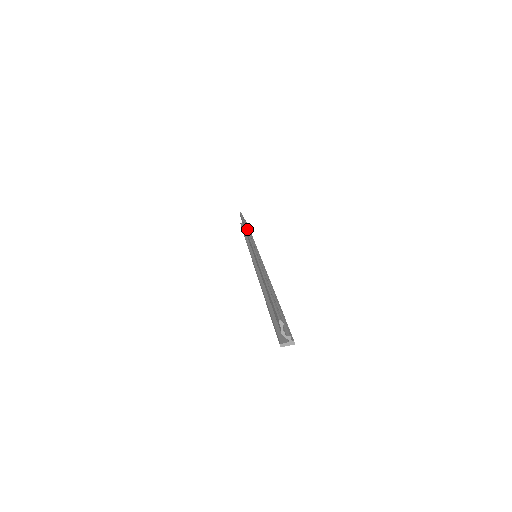
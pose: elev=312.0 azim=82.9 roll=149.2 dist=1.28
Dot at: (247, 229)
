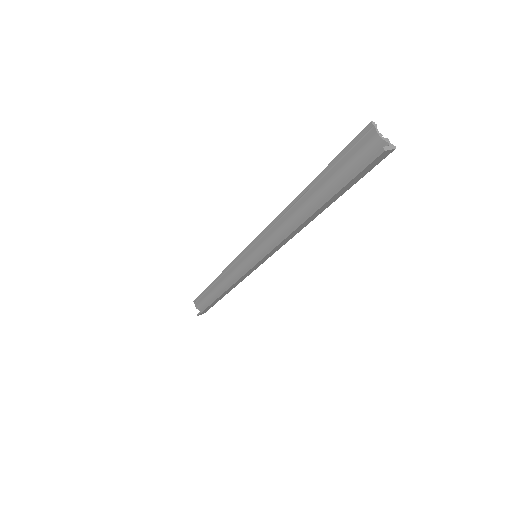
Dot at: (223, 273)
